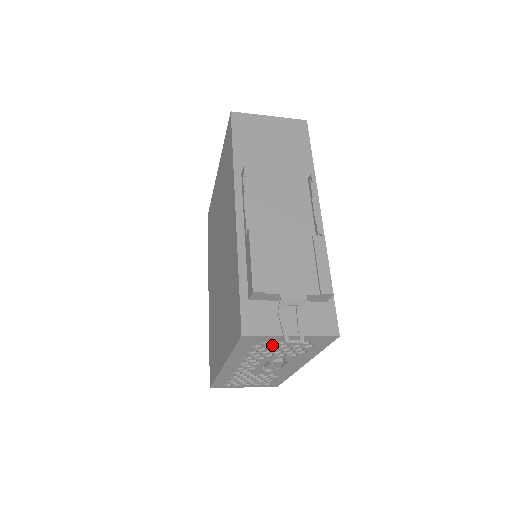
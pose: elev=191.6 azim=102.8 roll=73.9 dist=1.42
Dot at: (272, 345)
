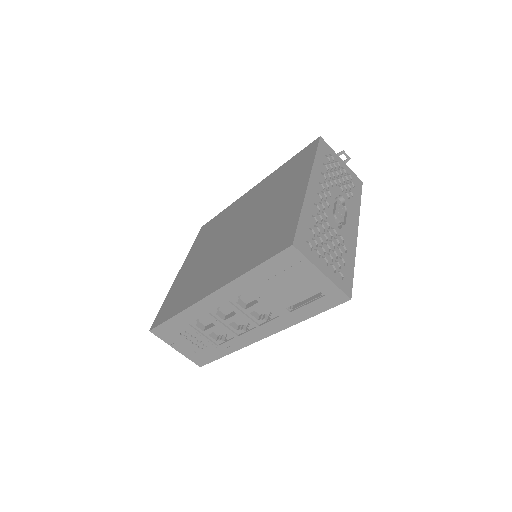
Dot at: (334, 169)
